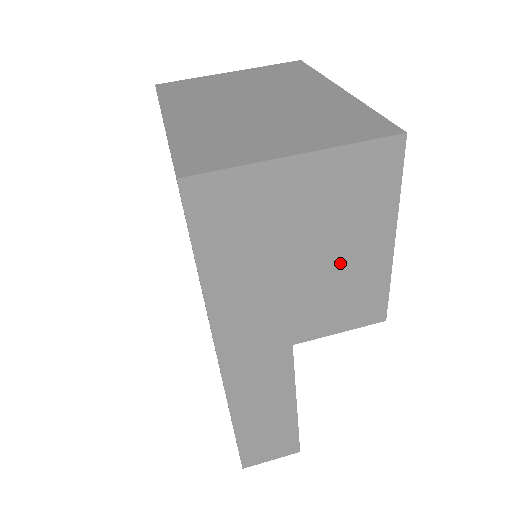
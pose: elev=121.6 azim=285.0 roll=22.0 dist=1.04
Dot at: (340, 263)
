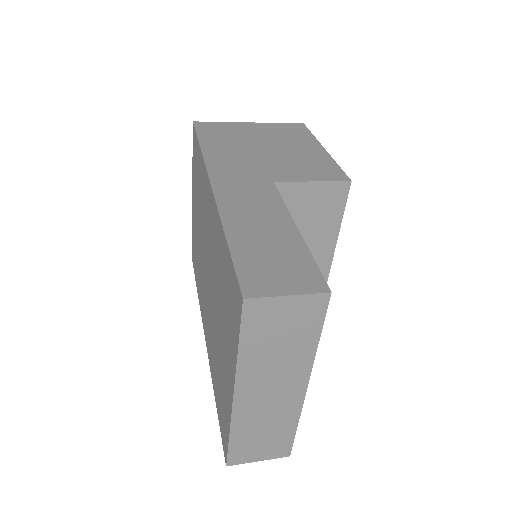
Dot at: (292, 152)
